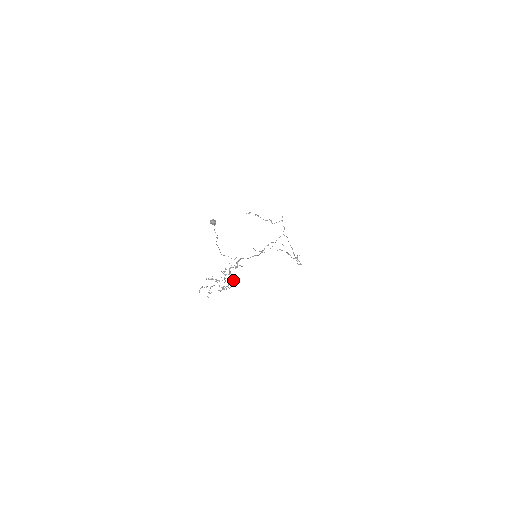
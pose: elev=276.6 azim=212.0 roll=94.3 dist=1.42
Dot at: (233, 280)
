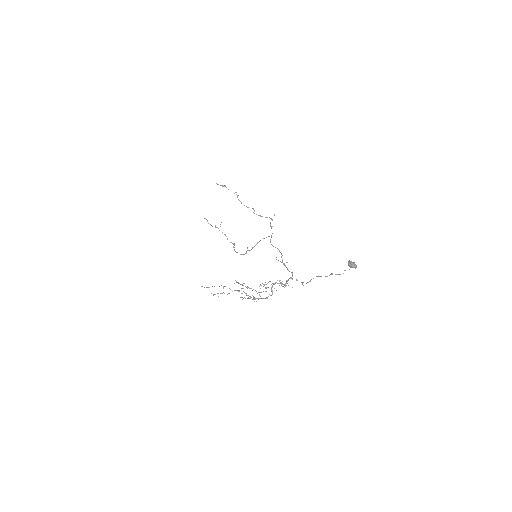
Dot at: (271, 295)
